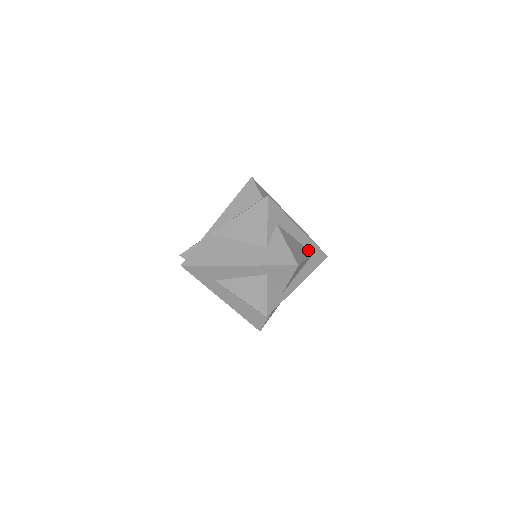
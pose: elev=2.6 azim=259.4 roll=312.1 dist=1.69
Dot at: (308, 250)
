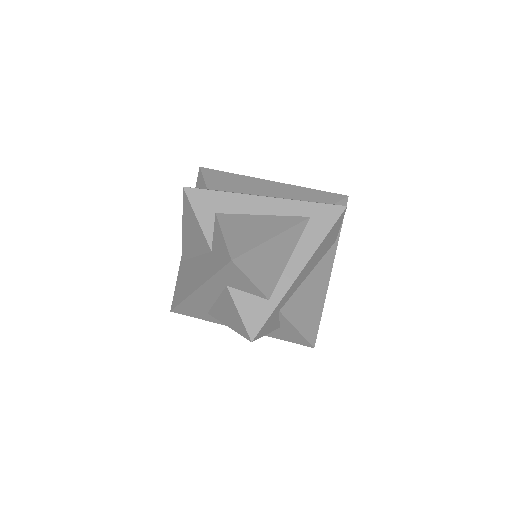
Dot at: (295, 218)
